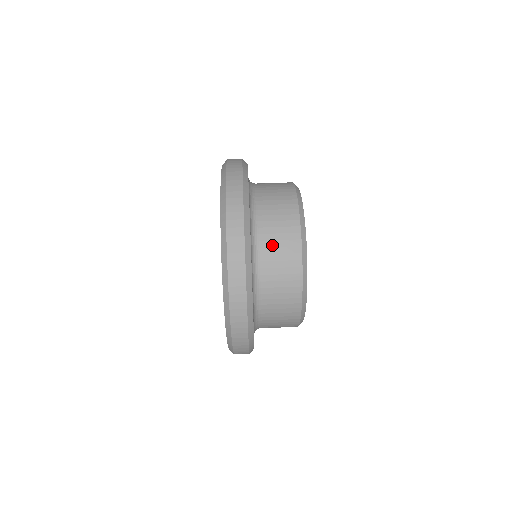
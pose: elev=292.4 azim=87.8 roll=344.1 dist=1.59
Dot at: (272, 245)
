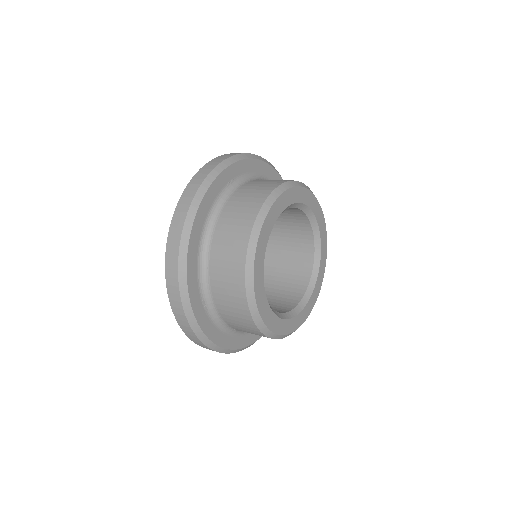
Dot at: (222, 243)
